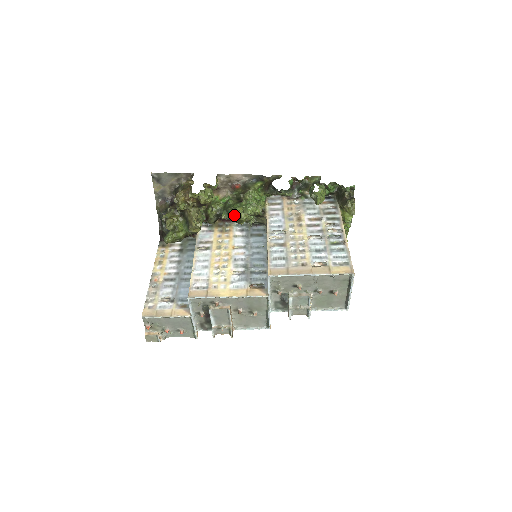
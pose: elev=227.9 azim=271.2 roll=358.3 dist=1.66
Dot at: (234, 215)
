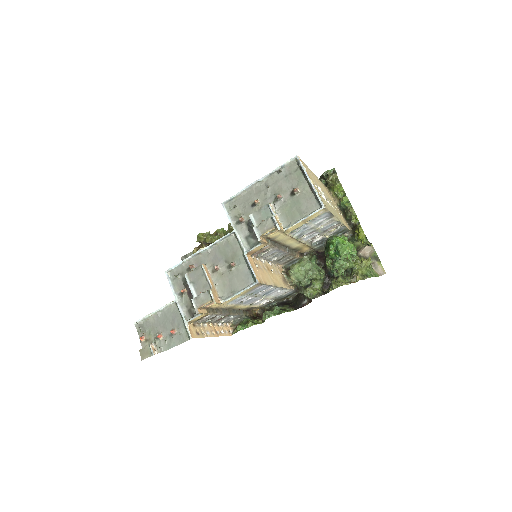
Dot at: (228, 230)
